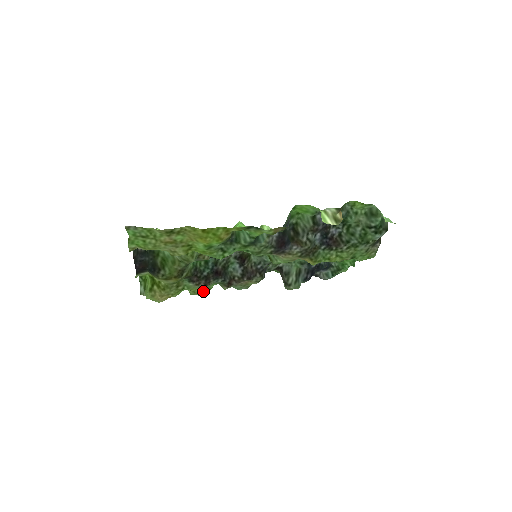
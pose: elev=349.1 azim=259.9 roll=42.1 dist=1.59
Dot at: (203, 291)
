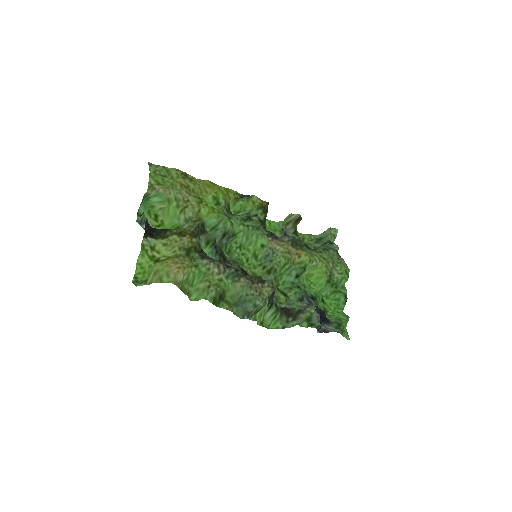
Dot at: (219, 283)
